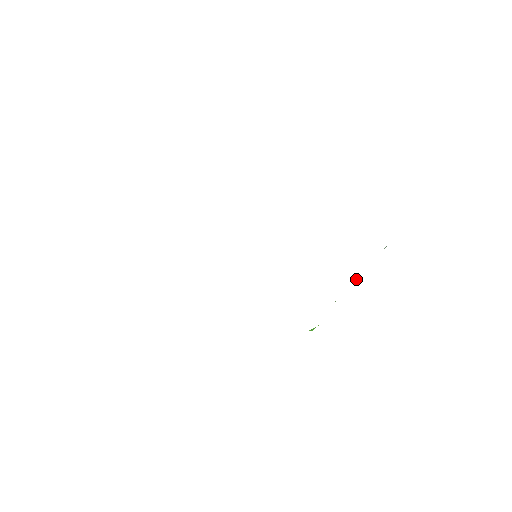
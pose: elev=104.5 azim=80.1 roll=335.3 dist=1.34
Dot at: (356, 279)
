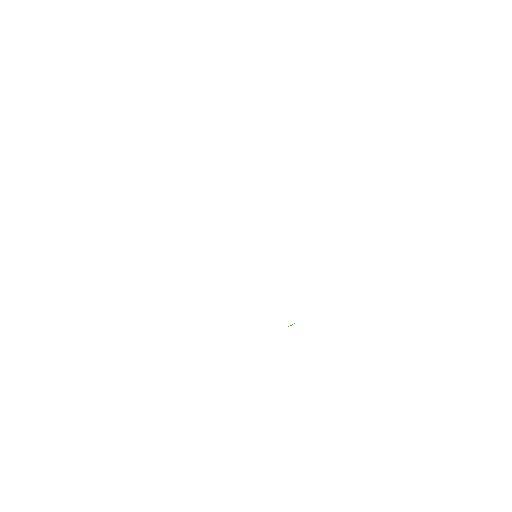
Dot at: occluded
